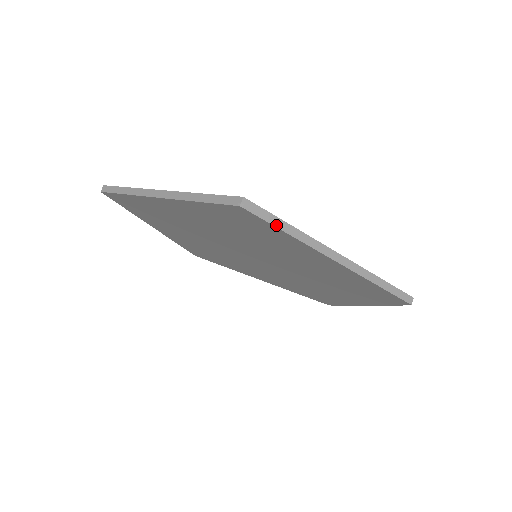
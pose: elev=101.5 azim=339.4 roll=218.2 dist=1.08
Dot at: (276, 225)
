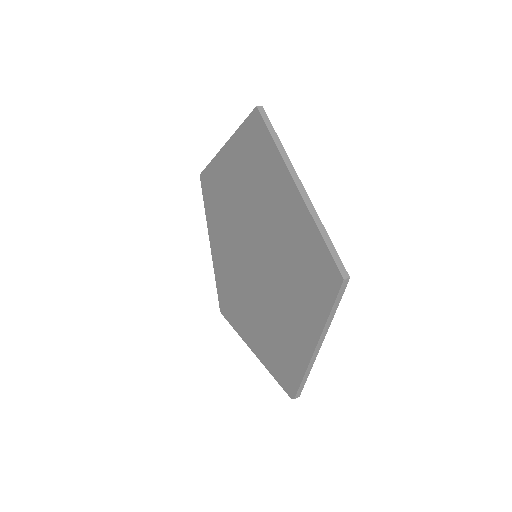
Dot at: (270, 131)
